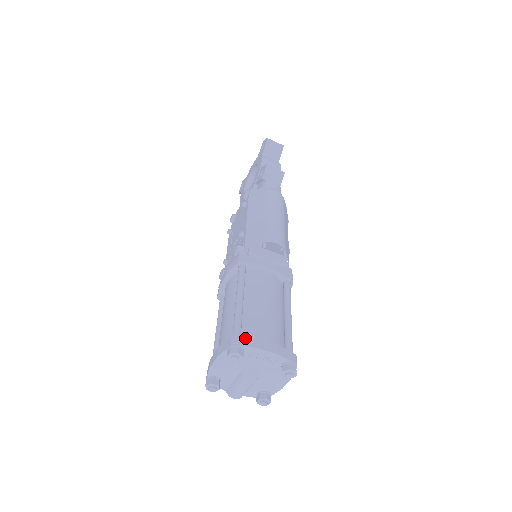
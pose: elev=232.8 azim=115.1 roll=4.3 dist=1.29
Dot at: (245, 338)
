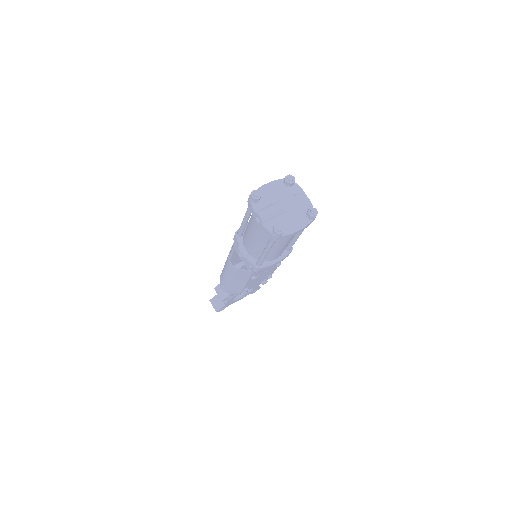
Dot at: occluded
